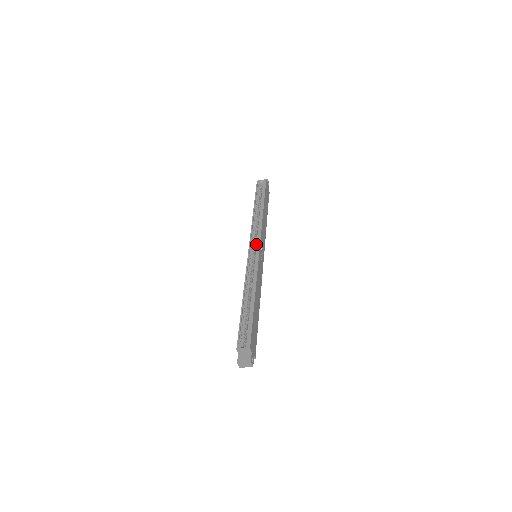
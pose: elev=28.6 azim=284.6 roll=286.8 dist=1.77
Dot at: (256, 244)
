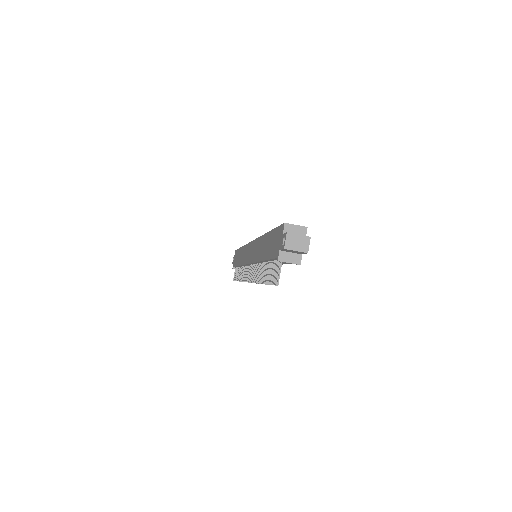
Dot at: occluded
